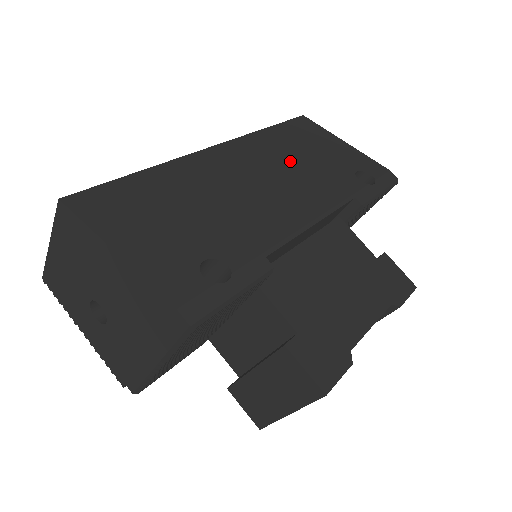
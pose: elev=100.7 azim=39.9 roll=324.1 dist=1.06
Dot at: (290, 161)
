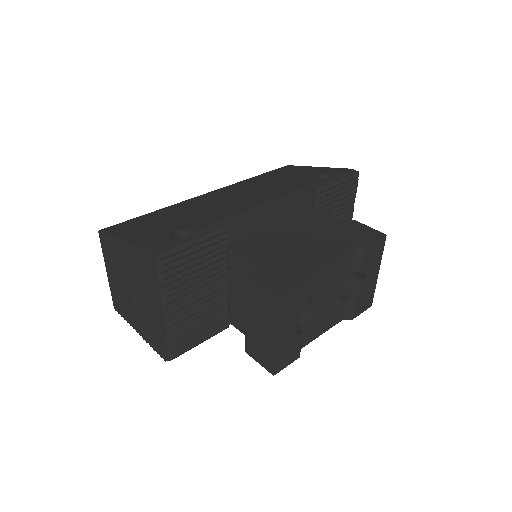
Dot at: (264, 185)
